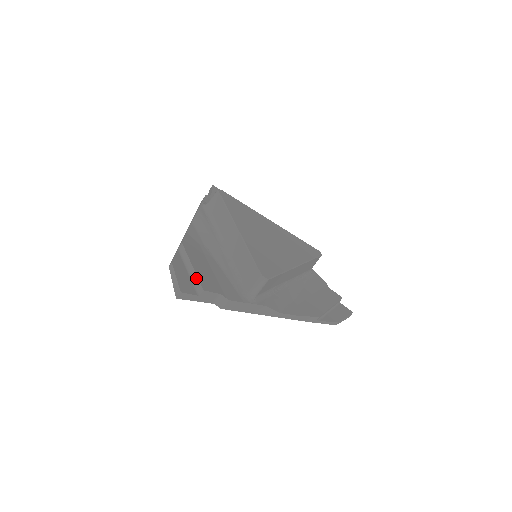
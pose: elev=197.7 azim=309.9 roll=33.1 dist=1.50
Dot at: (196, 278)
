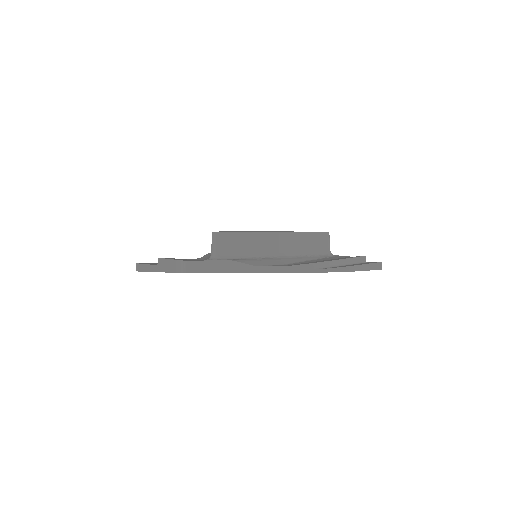
Dot at: occluded
